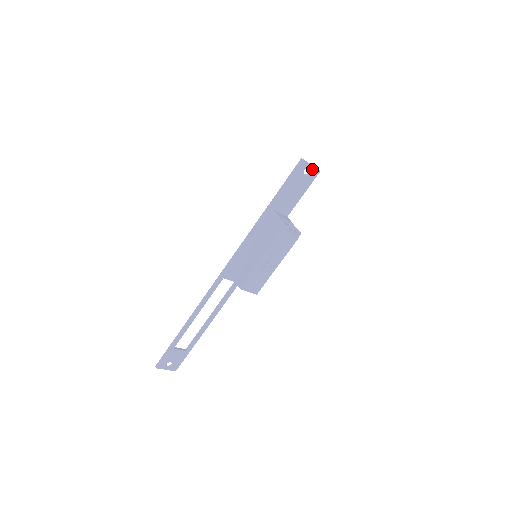
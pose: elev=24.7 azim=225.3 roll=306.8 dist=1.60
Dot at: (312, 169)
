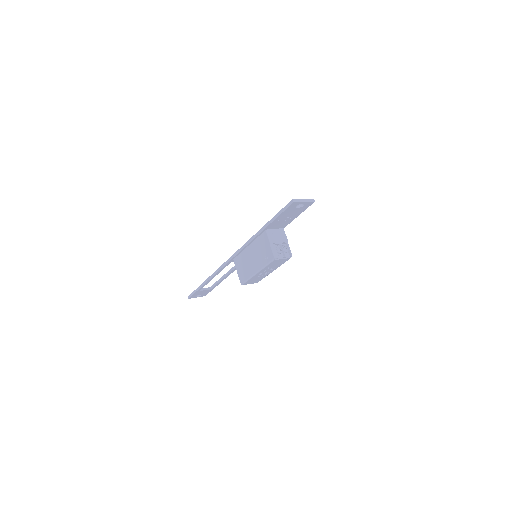
Dot at: (305, 203)
